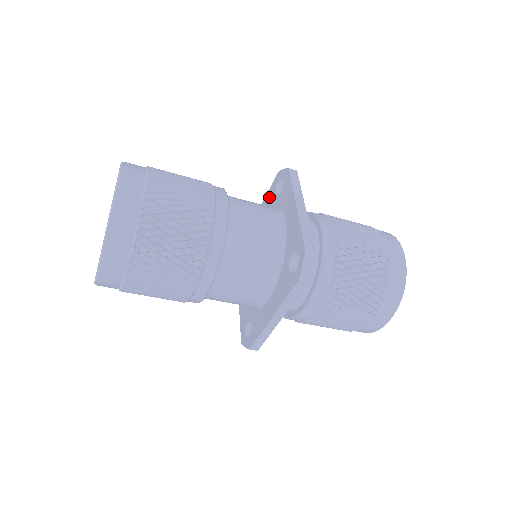
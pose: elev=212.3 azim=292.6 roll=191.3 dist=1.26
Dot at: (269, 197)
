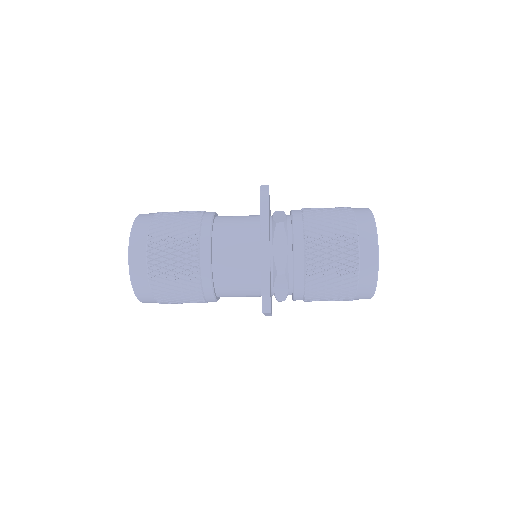
Dot at: occluded
